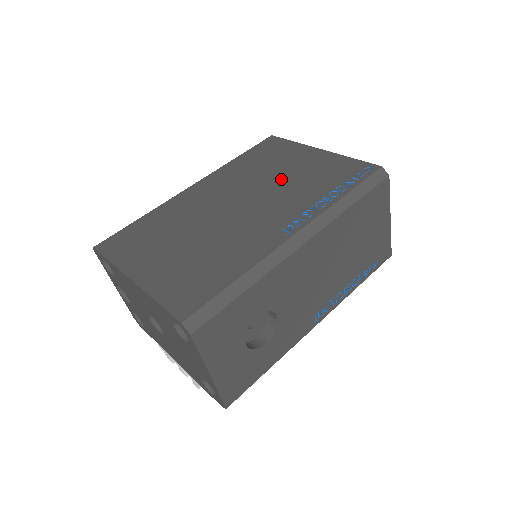
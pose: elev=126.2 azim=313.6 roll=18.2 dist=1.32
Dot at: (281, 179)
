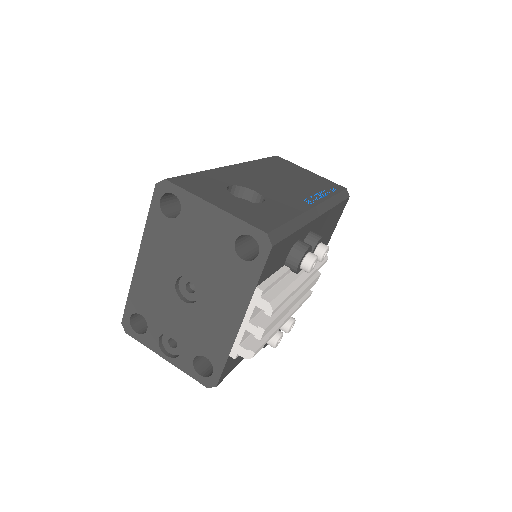
Dot at: occluded
